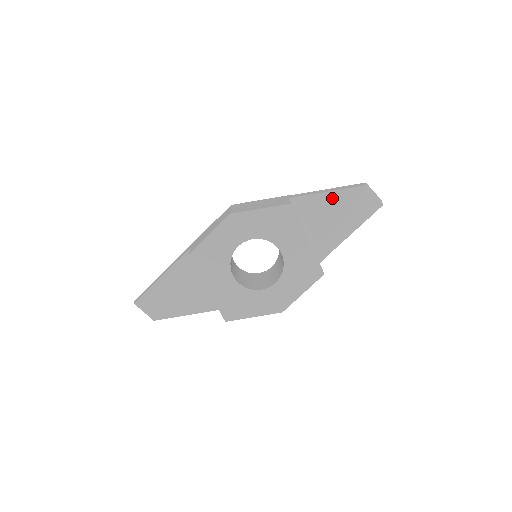
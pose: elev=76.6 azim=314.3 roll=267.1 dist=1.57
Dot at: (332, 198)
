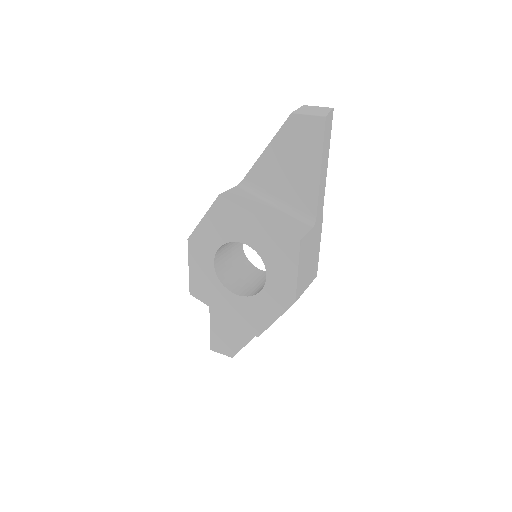
Dot at: (273, 152)
